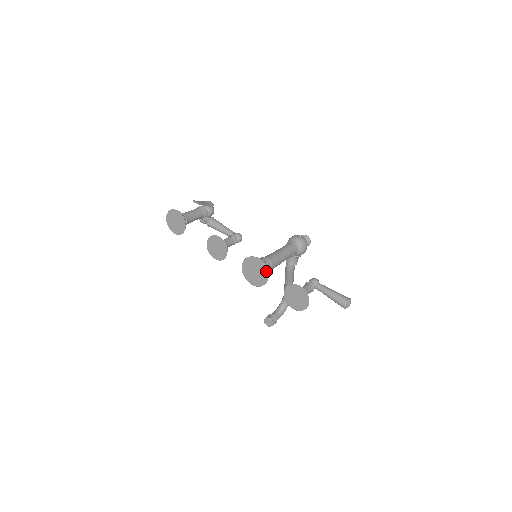
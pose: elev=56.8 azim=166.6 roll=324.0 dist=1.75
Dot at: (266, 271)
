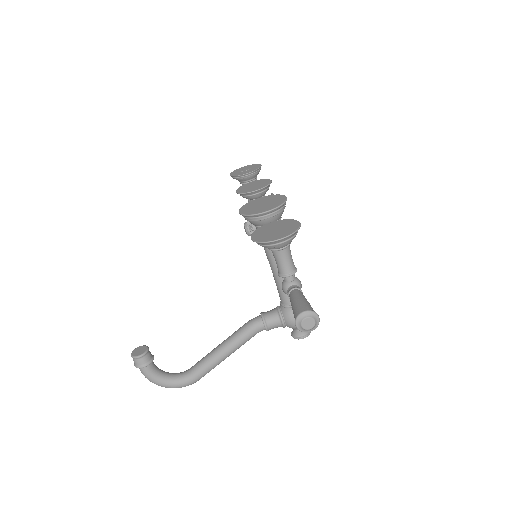
Dot at: (278, 205)
